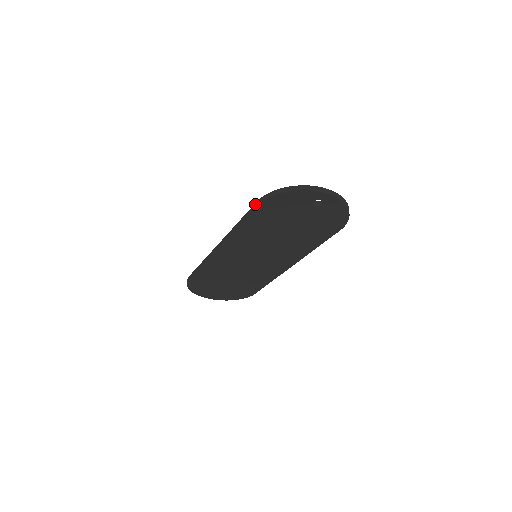
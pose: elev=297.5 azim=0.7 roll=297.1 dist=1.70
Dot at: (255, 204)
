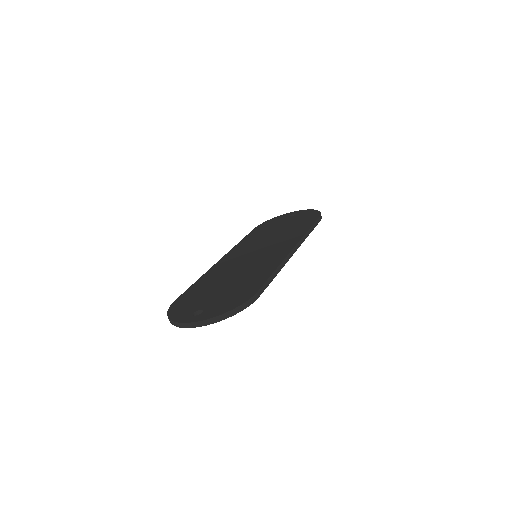
Dot at: (178, 299)
